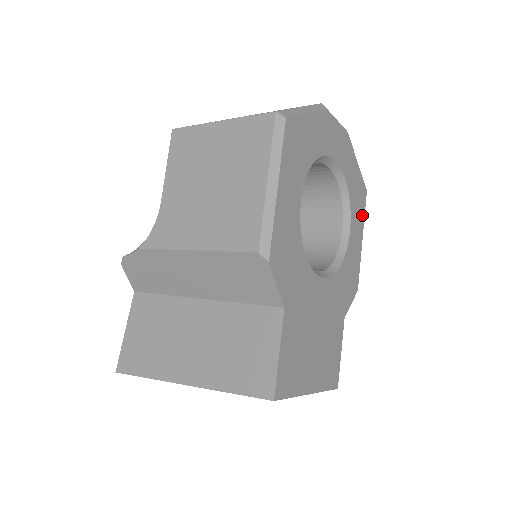
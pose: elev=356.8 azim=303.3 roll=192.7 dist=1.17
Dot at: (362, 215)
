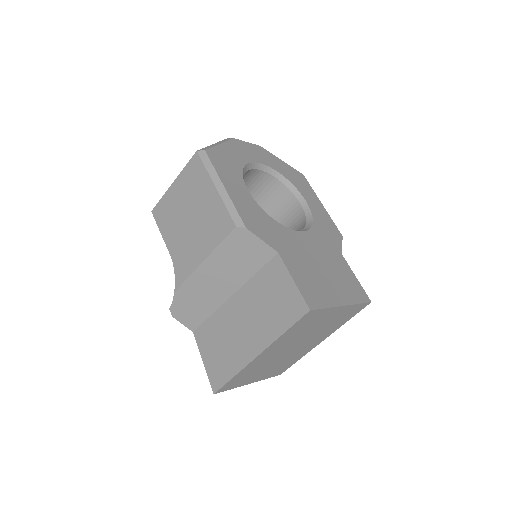
Dot at: (310, 190)
